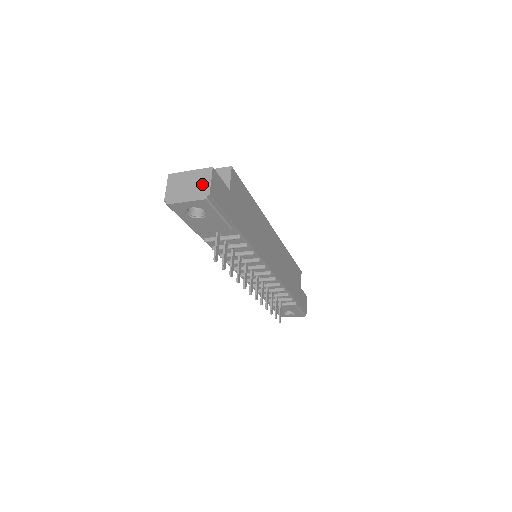
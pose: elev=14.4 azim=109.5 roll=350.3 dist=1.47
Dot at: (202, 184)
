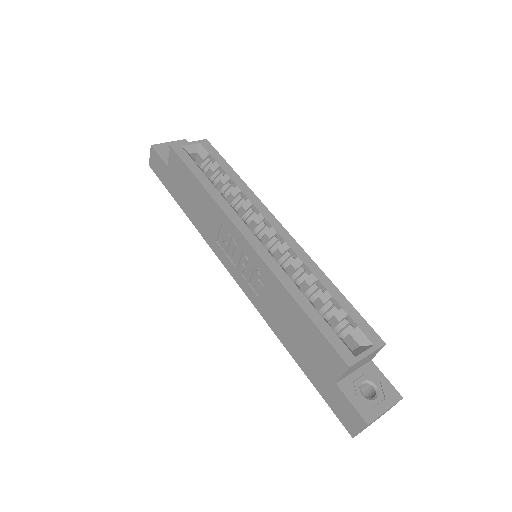
Dot at: occluded
